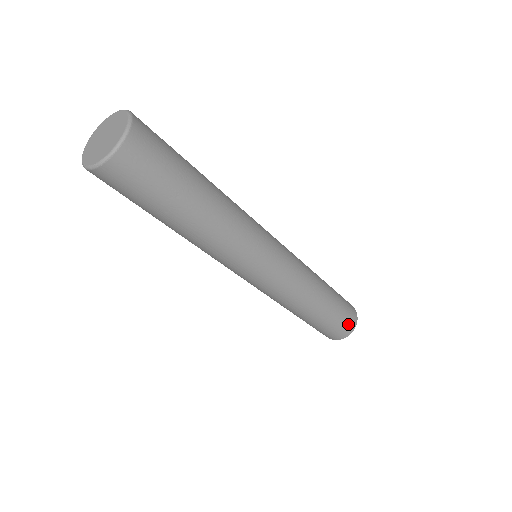
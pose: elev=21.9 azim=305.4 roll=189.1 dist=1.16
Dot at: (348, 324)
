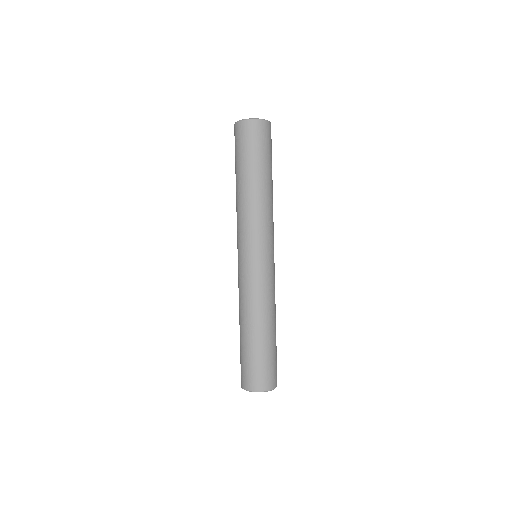
Dot at: (274, 376)
